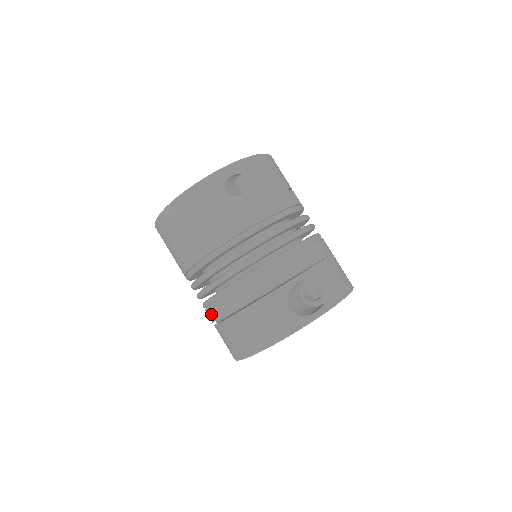
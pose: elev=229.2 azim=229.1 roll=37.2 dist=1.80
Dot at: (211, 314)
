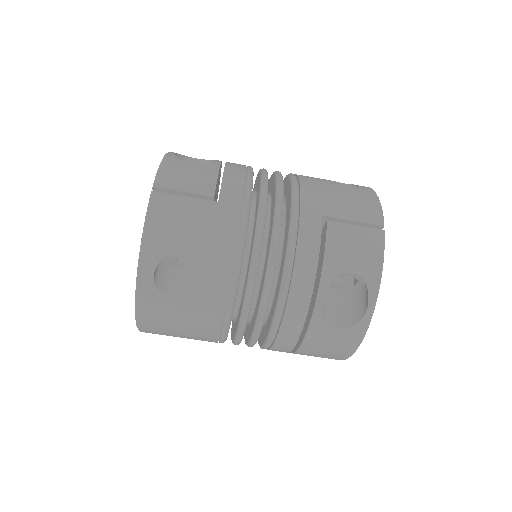
Dot at: occluded
